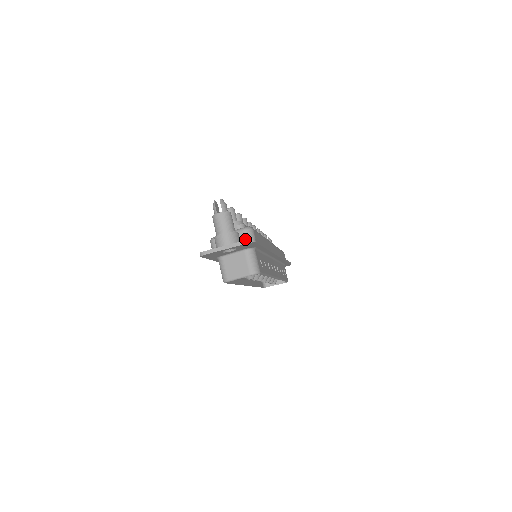
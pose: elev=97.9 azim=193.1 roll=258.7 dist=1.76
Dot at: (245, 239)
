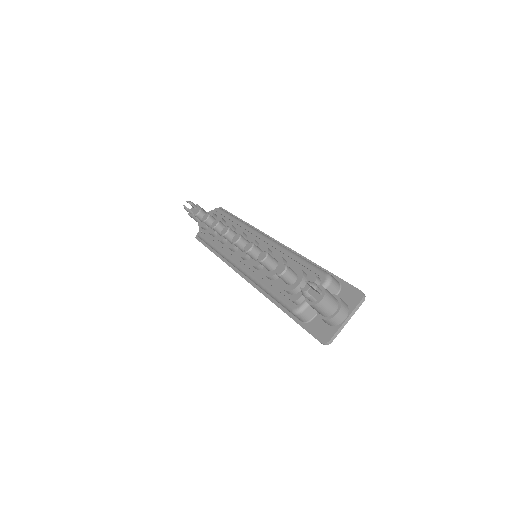
Dot at: (334, 291)
